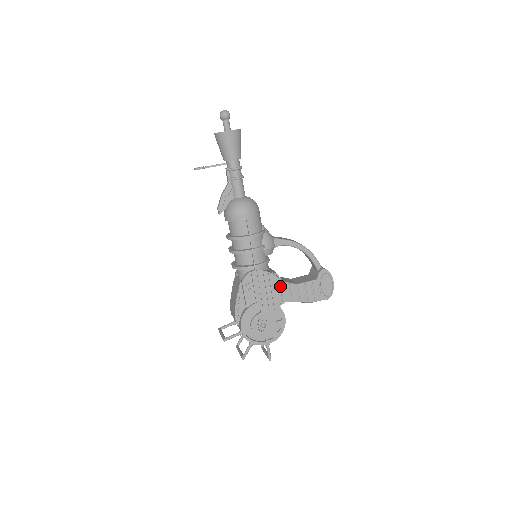
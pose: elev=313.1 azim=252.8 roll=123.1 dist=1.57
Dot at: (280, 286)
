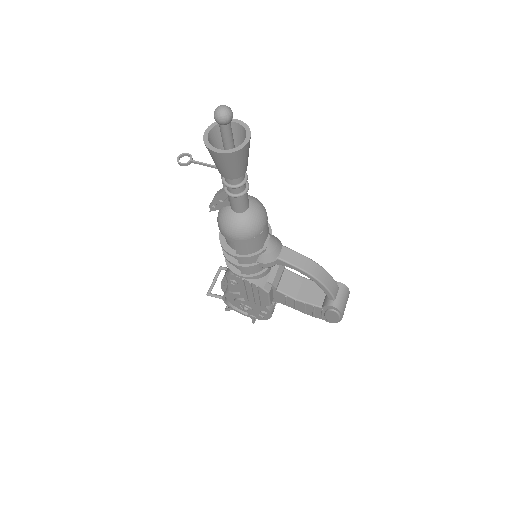
Dot at: (275, 292)
